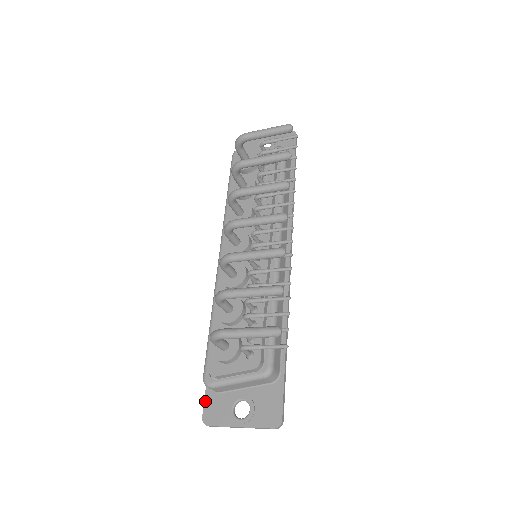
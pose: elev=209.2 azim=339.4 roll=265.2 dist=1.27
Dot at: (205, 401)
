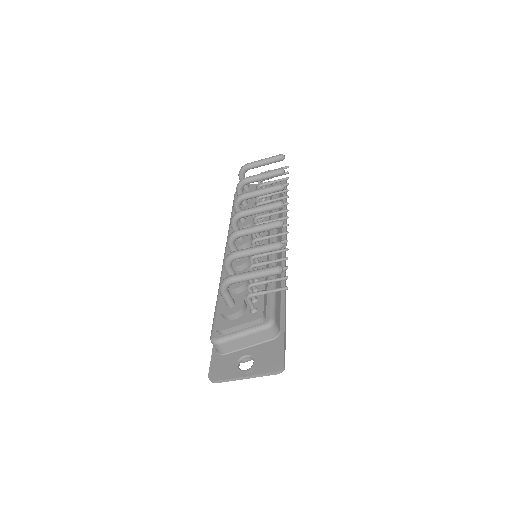
Dot at: (211, 363)
